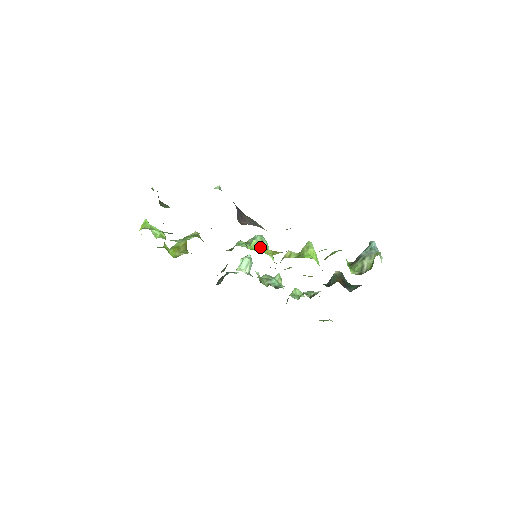
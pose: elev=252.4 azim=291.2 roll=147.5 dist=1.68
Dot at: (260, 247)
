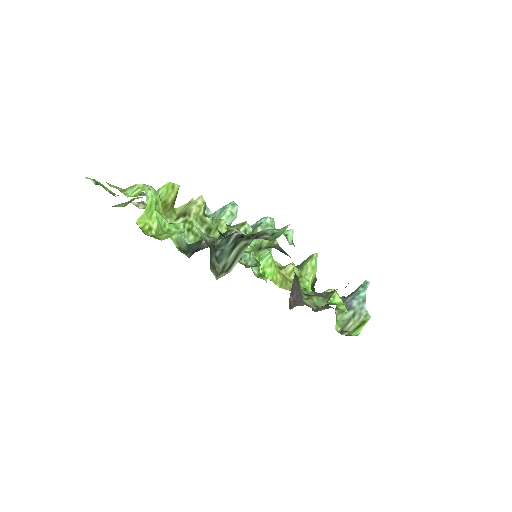
Dot at: (273, 269)
